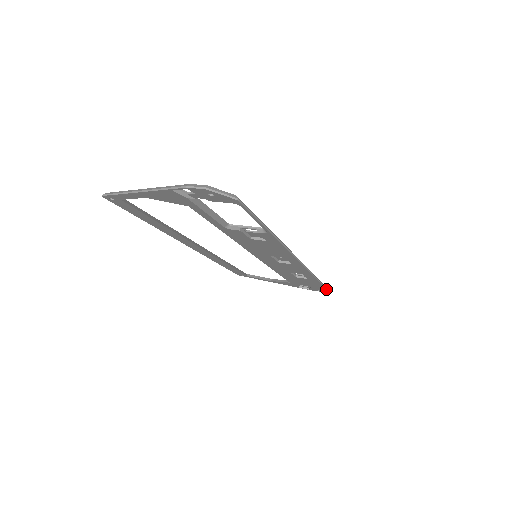
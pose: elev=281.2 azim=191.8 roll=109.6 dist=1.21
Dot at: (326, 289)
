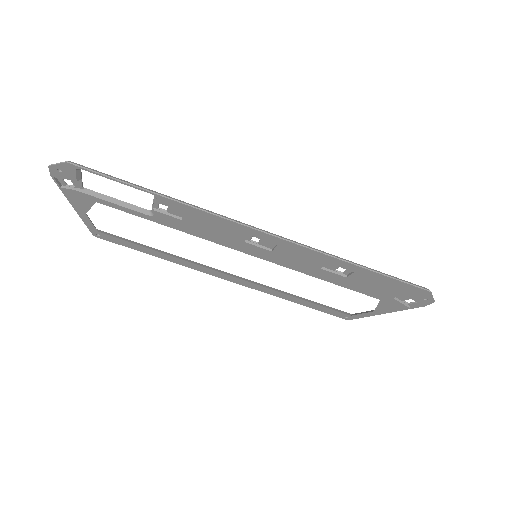
Dot at: (417, 288)
